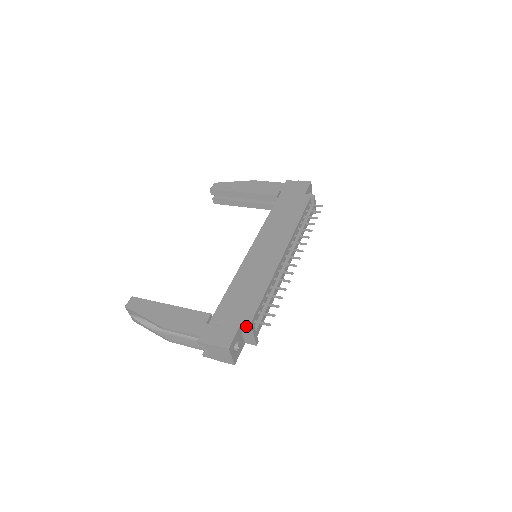
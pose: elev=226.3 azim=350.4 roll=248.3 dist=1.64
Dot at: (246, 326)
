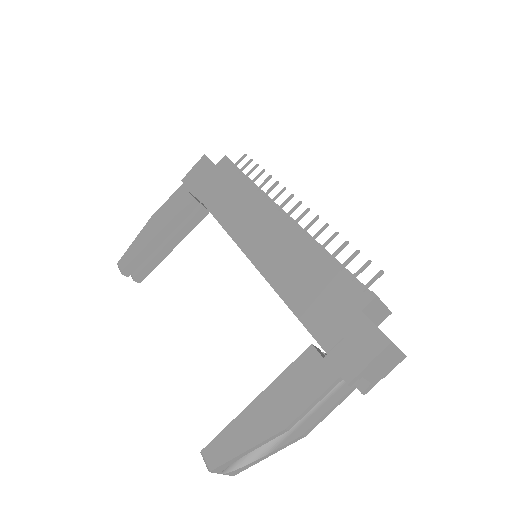
Dot at: (367, 302)
